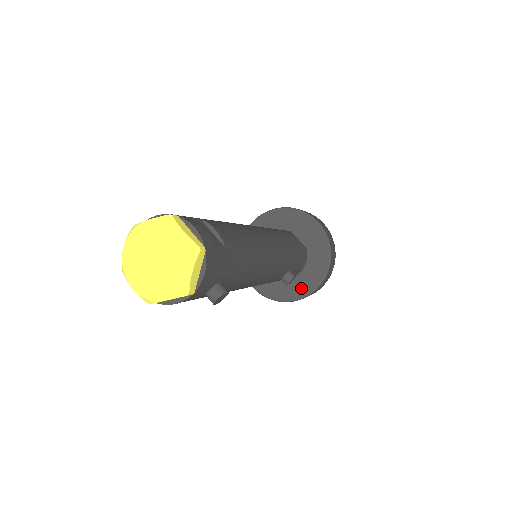
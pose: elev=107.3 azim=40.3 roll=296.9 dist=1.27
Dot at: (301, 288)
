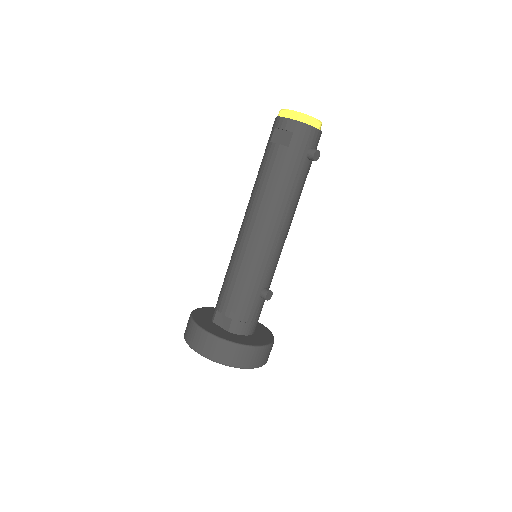
Dot at: (253, 341)
